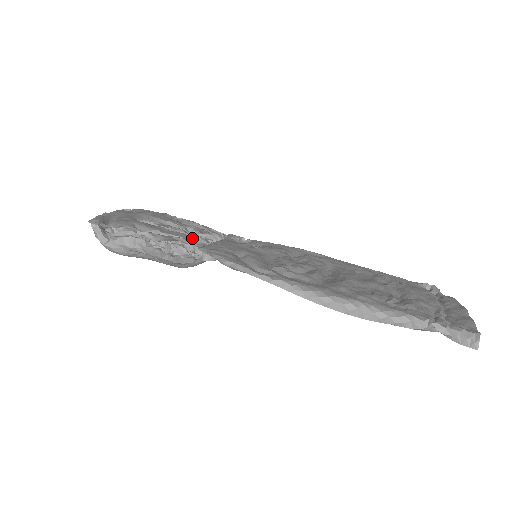
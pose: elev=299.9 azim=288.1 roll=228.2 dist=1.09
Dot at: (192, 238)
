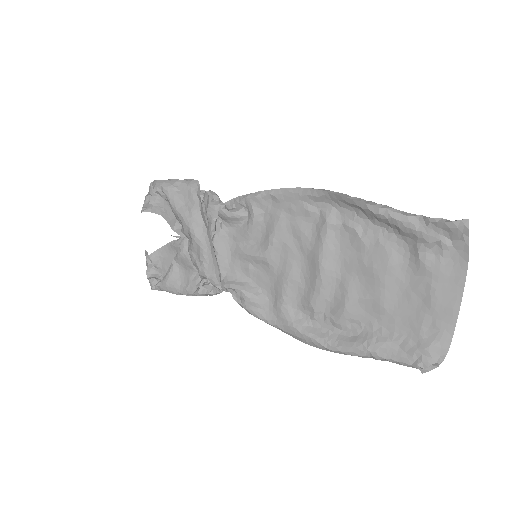
Dot at: occluded
